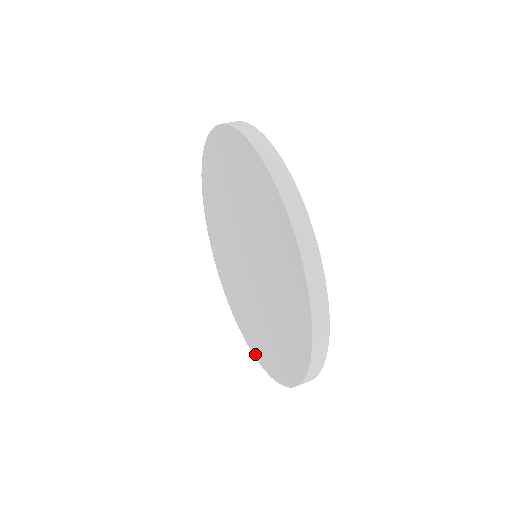
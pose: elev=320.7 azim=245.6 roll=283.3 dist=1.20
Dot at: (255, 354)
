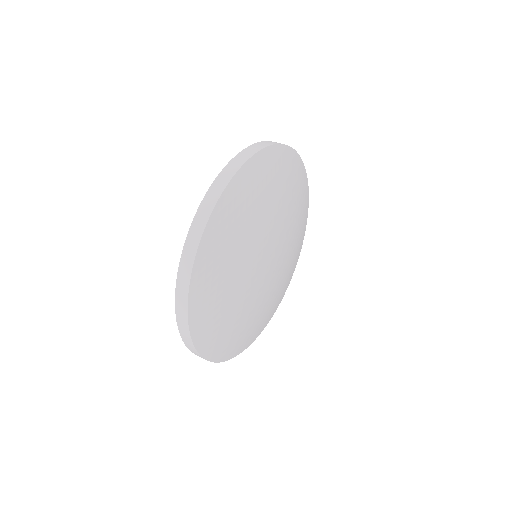
Dot at: occluded
